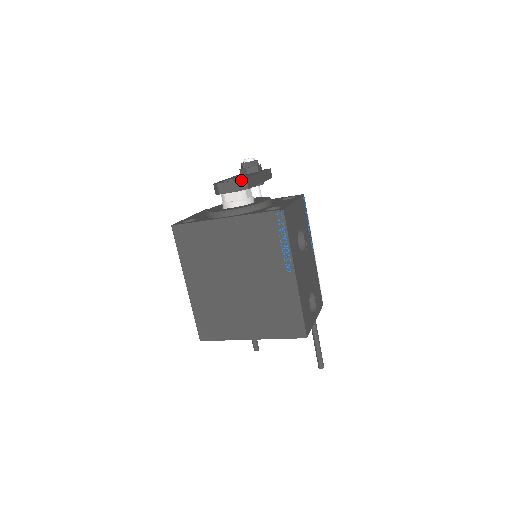
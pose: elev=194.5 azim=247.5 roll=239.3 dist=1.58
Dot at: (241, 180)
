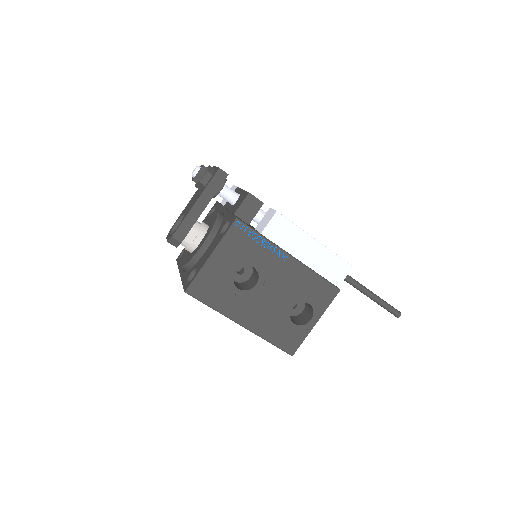
Dot at: (170, 240)
